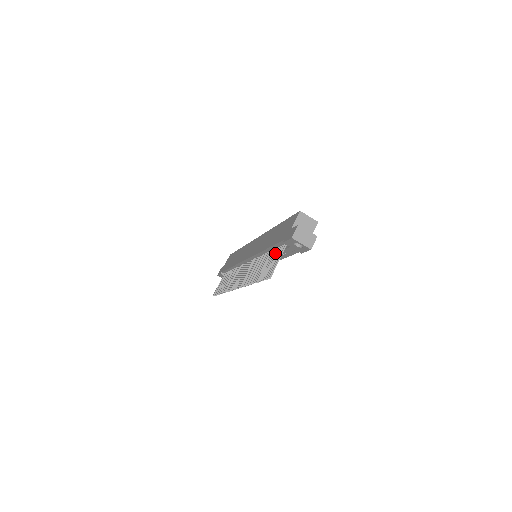
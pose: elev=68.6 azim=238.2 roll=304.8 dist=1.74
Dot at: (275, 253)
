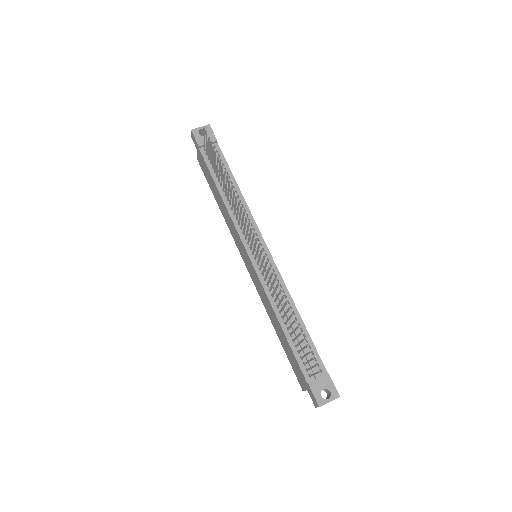
Dot at: (212, 164)
